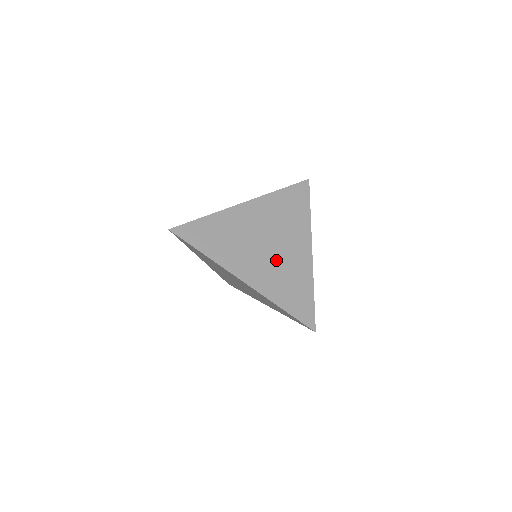
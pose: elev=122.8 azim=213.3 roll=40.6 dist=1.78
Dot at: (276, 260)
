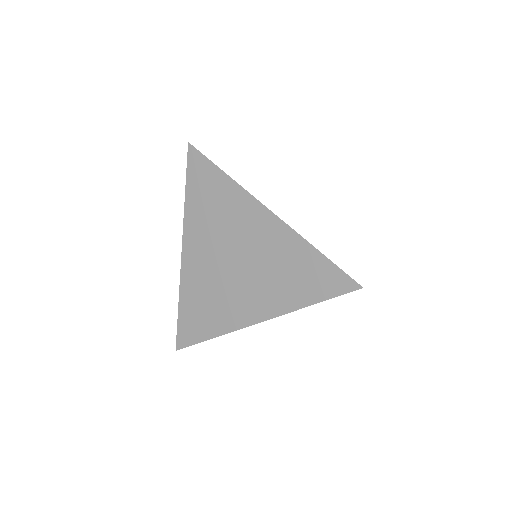
Dot at: occluded
